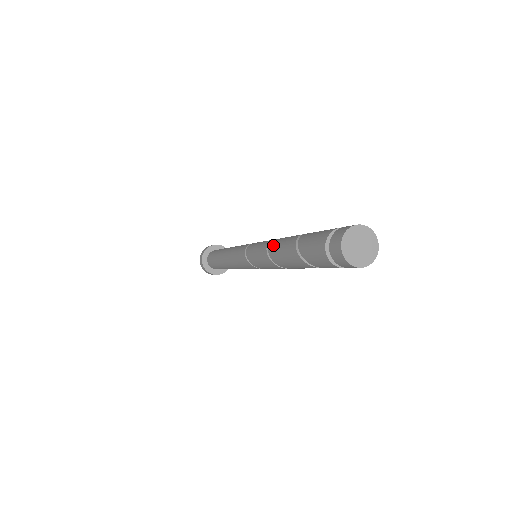
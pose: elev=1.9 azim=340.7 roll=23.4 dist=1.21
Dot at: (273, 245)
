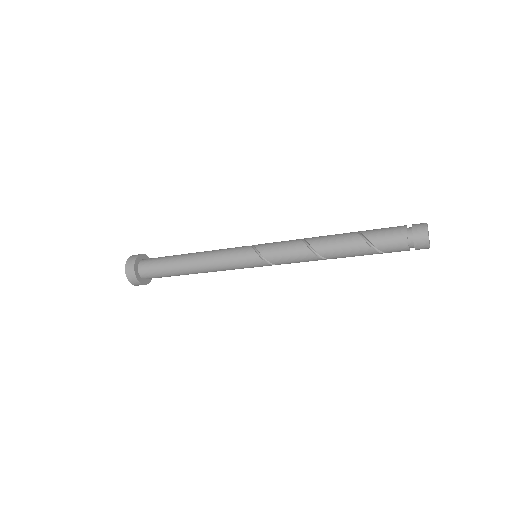
Dot at: (317, 239)
